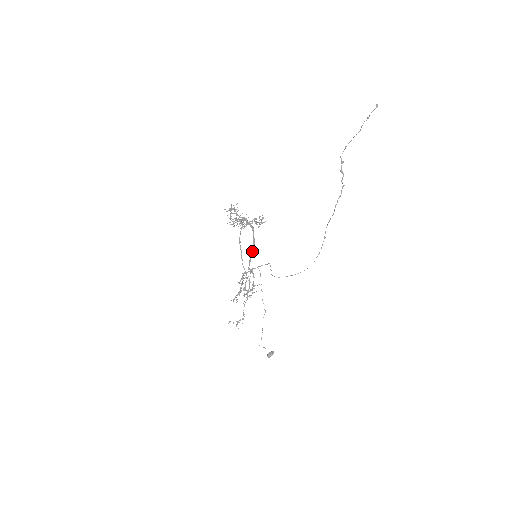
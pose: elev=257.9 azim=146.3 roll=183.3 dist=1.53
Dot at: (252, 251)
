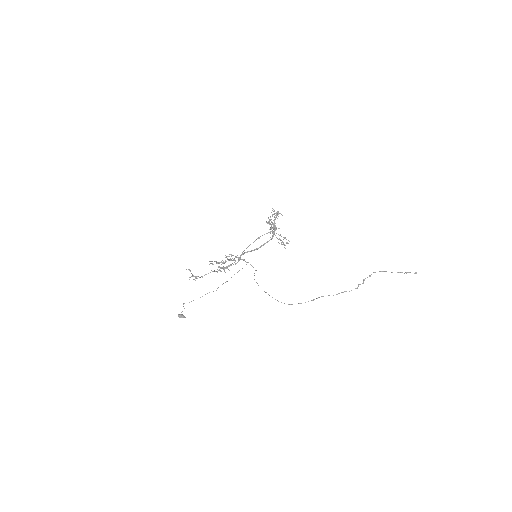
Dot at: (254, 249)
